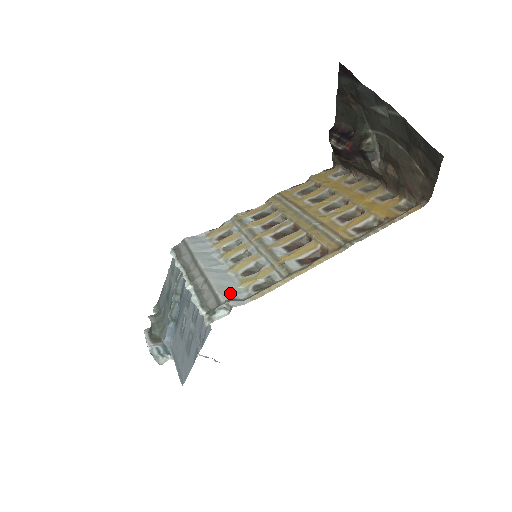
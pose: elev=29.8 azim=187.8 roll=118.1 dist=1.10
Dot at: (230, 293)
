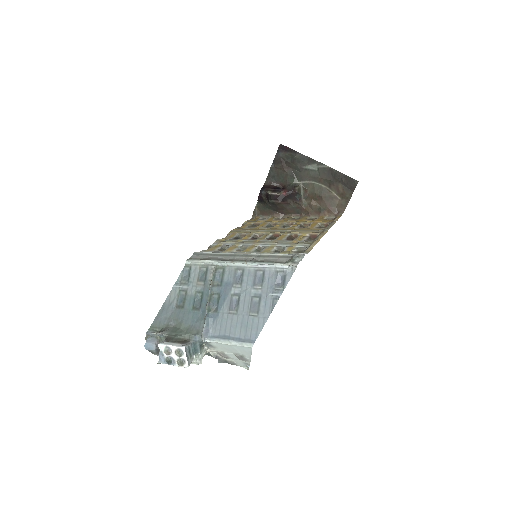
Dot at: occluded
